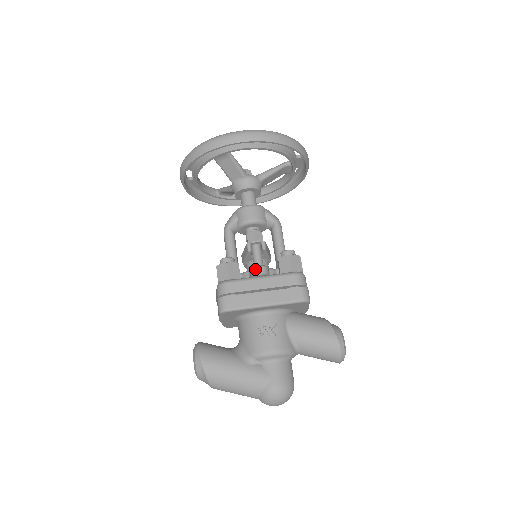
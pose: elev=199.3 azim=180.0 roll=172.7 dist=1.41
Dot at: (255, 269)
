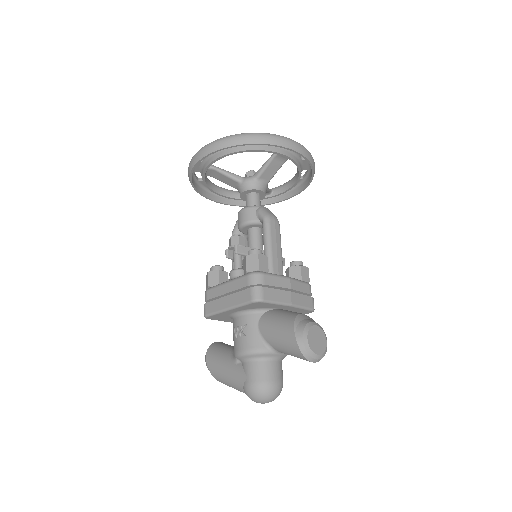
Dot at: (229, 274)
